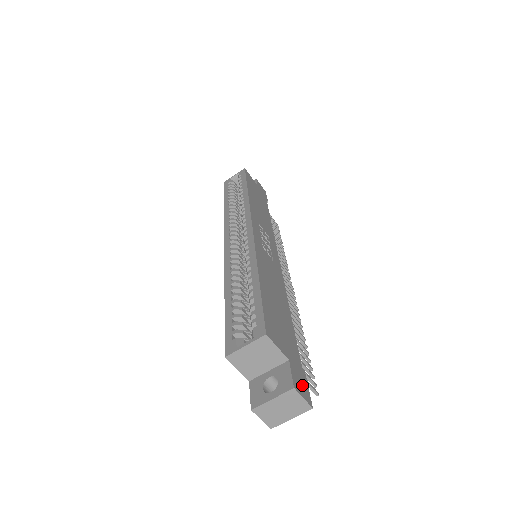
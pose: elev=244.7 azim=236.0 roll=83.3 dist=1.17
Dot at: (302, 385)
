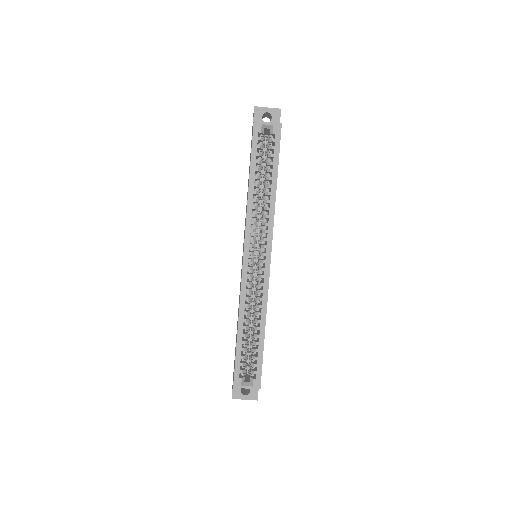
Dot at: occluded
